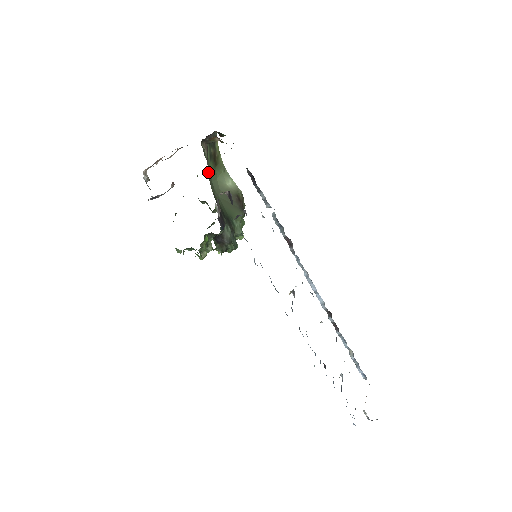
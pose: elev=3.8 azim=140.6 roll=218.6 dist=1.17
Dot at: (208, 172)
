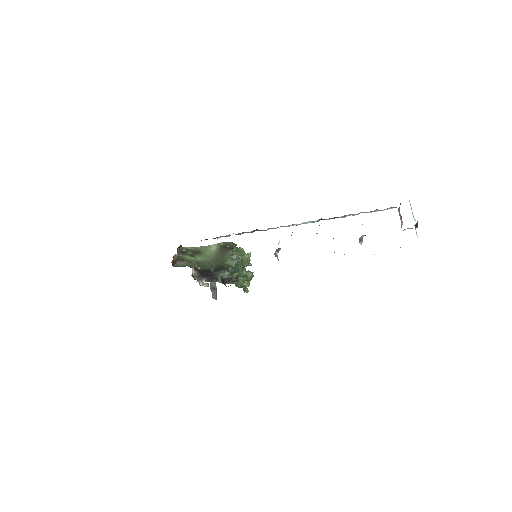
Dot at: (197, 263)
